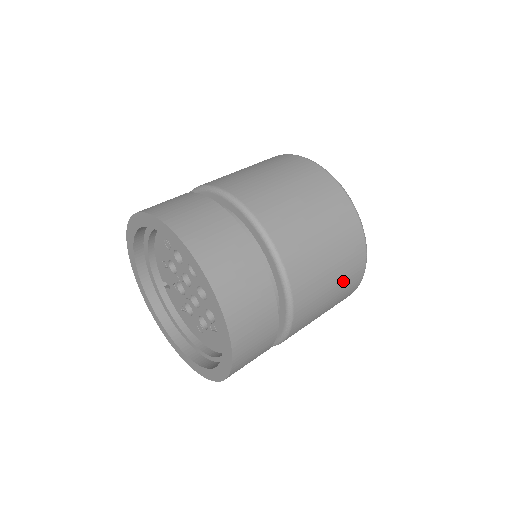
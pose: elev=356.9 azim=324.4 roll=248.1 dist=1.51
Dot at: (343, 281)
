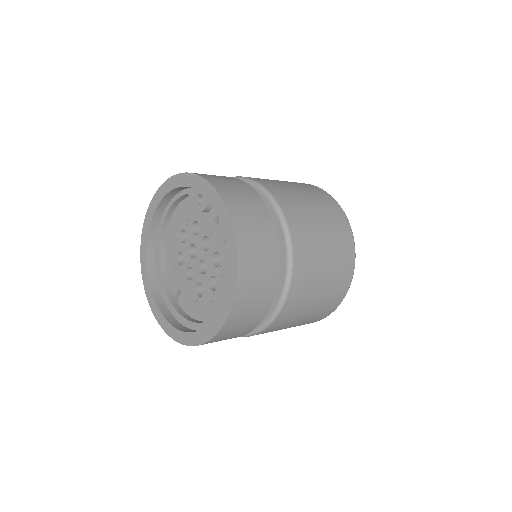
Dot at: (331, 225)
